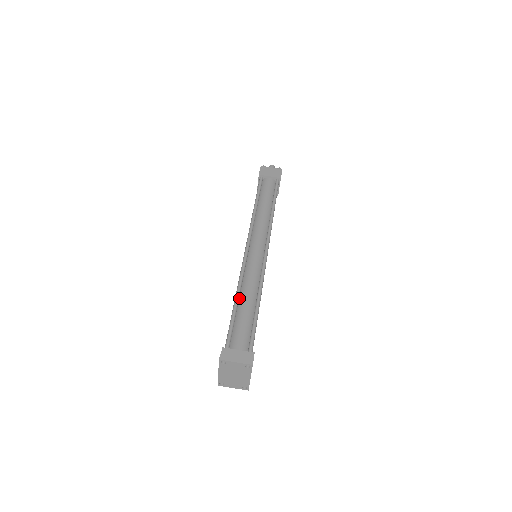
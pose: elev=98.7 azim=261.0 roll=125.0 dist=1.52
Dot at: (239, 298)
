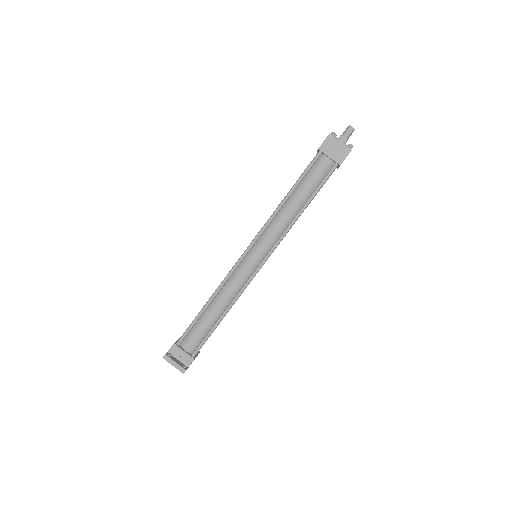
Dot at: (212, 301)
